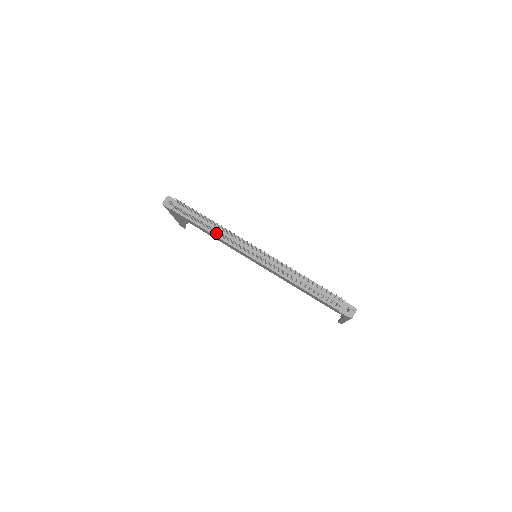
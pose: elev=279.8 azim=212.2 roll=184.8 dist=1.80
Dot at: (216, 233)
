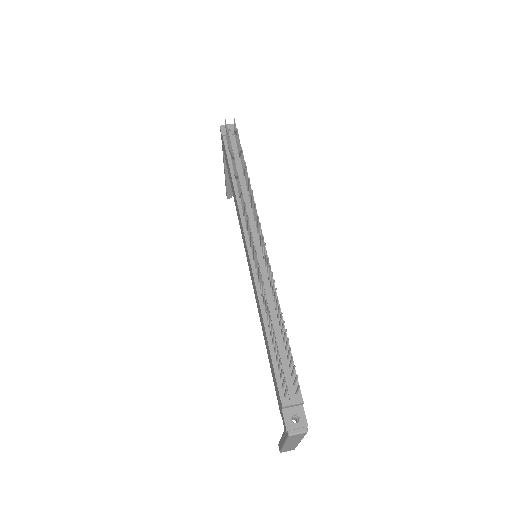
Dot at: occluded
